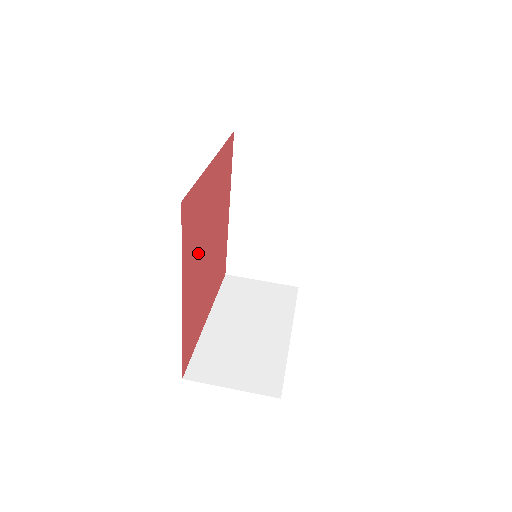
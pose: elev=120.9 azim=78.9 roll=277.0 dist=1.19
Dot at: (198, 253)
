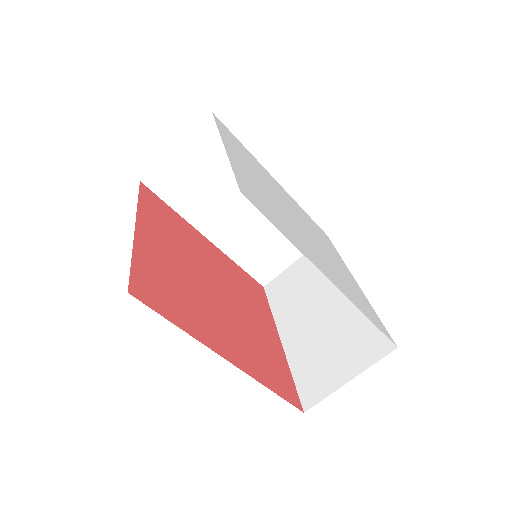
Dot at: (204, 307)
